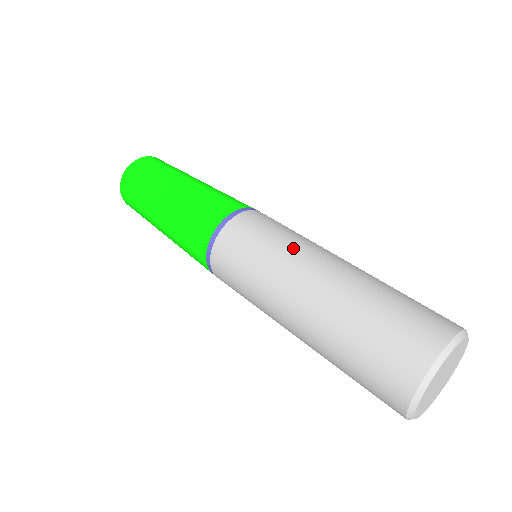
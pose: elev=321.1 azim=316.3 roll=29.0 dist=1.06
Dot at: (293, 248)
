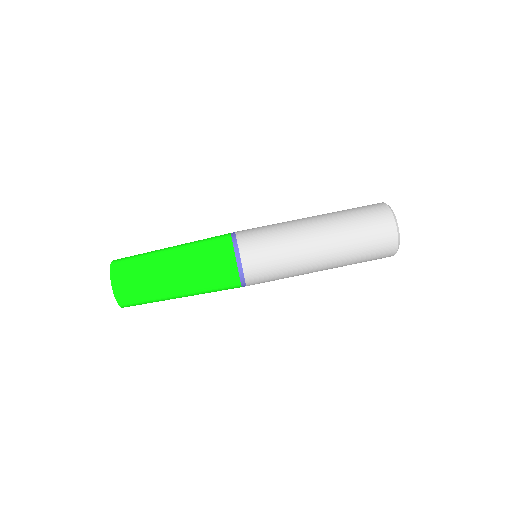
Dot at: (289, 230)
